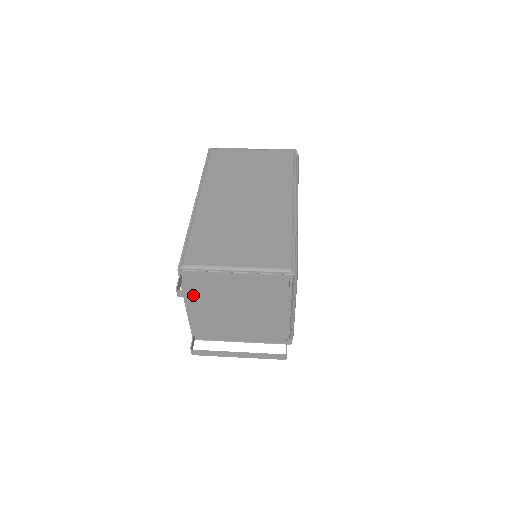
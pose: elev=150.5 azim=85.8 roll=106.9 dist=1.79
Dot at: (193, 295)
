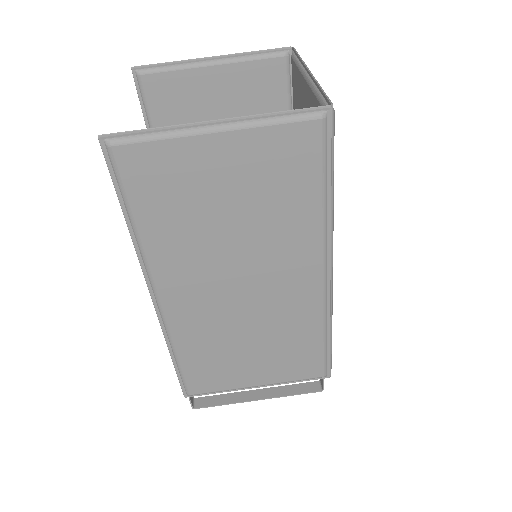
Dot at: (212, 400)
